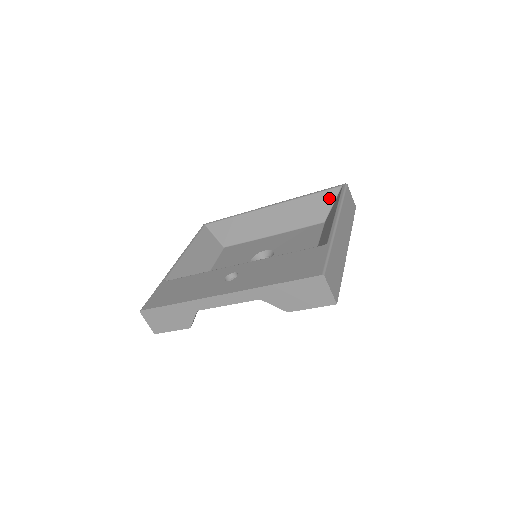
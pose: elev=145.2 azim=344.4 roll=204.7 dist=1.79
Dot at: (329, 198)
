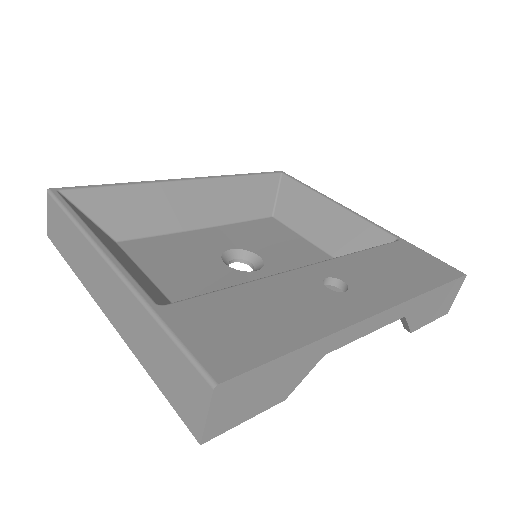
Dot at: (271, 185)
